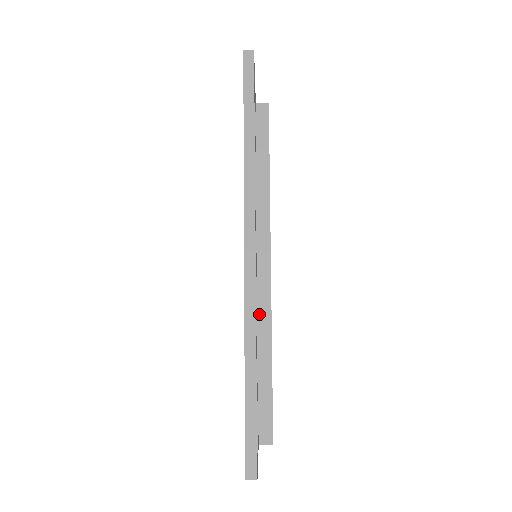
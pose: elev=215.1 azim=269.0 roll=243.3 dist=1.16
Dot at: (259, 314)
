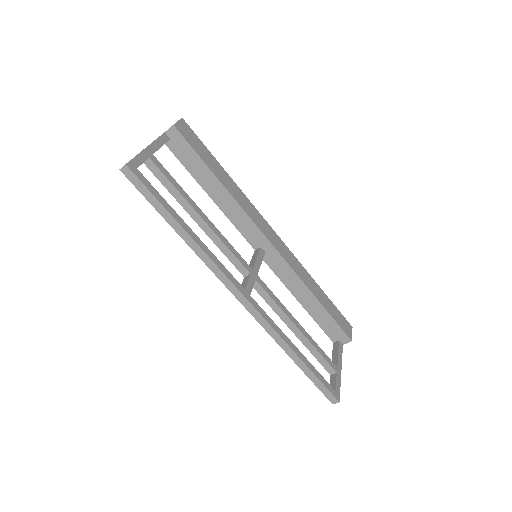
Dot at: (288, 278)
